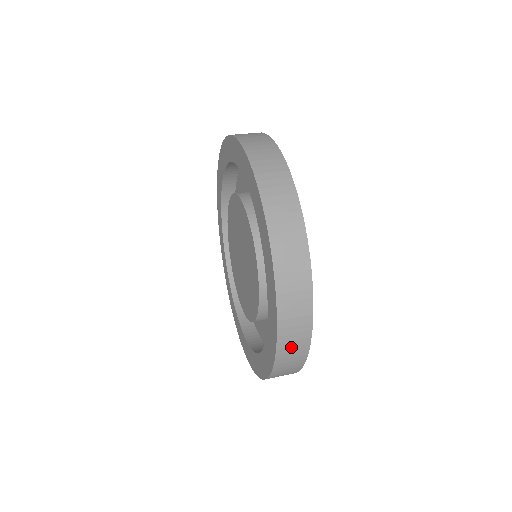
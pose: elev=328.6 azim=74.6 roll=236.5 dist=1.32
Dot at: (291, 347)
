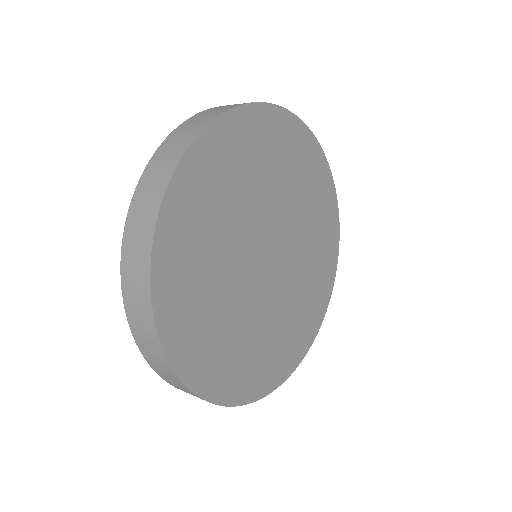
Dot at: (141, 213)
